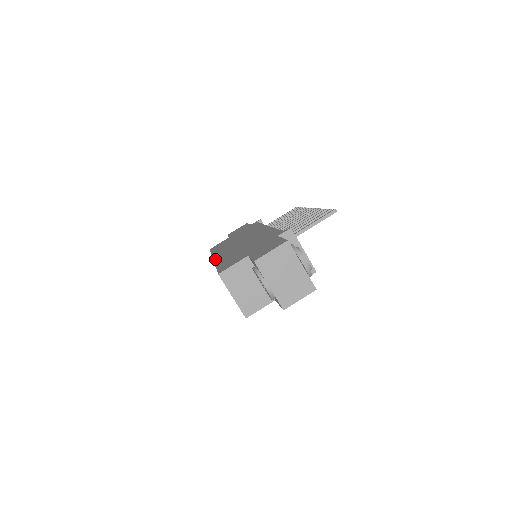
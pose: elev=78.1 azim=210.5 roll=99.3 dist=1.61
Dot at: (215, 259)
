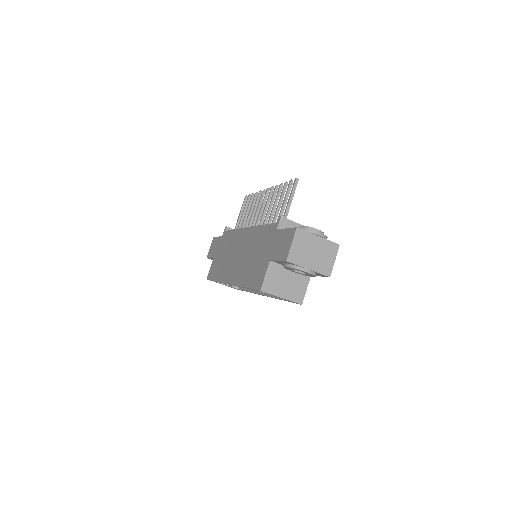
Dot at: (232, 283)
